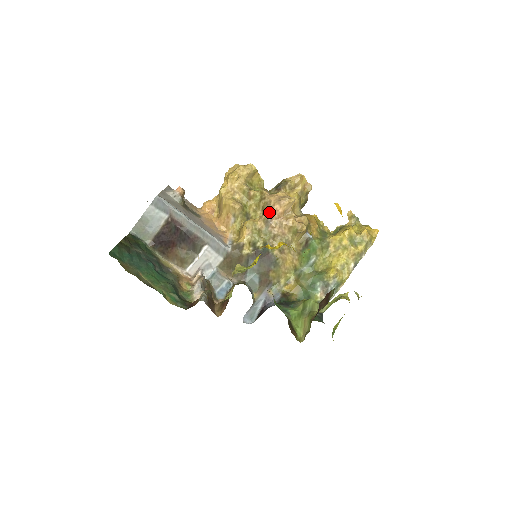
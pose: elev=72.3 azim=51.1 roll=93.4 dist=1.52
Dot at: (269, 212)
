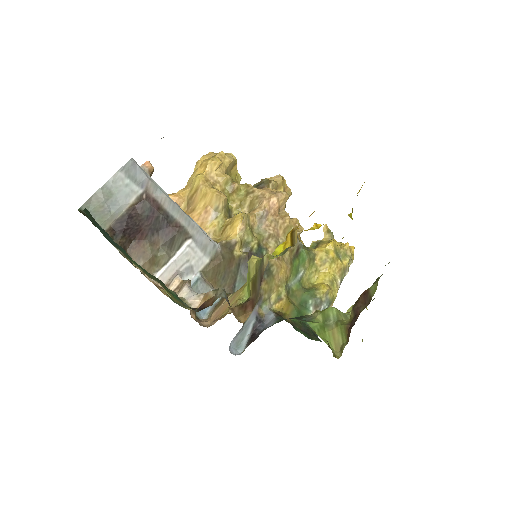
Dot at: (264, 205)
